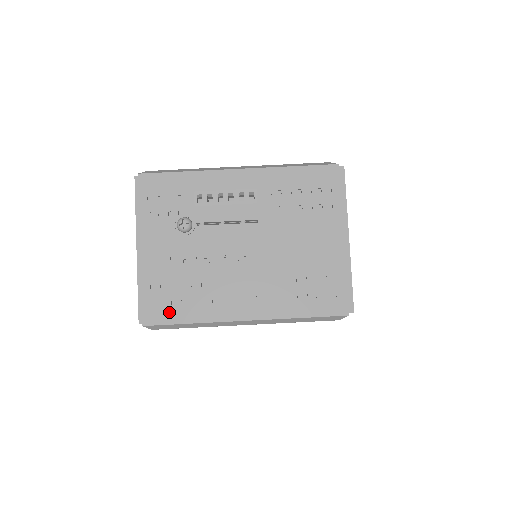
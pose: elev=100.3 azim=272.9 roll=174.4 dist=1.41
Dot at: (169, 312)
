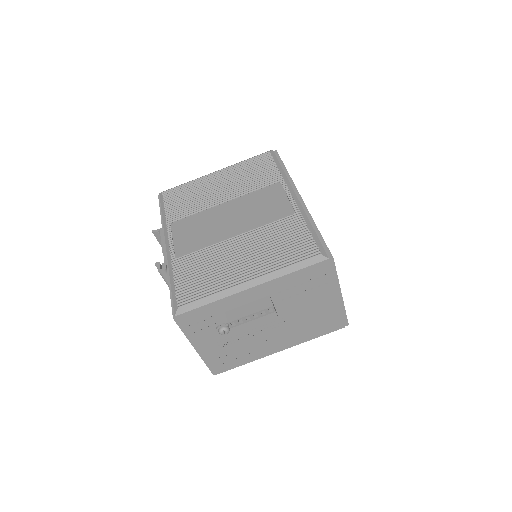
Dot at: (230, 365)
